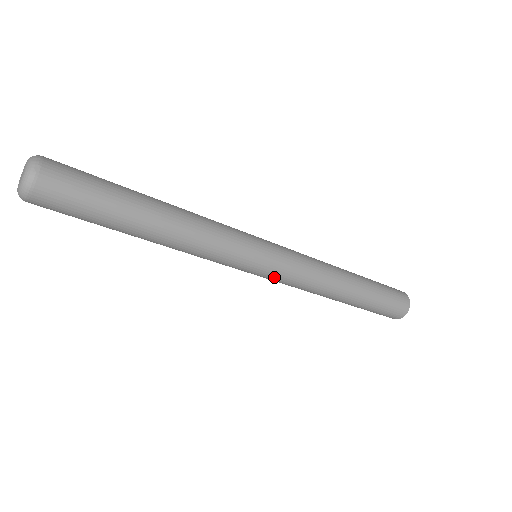
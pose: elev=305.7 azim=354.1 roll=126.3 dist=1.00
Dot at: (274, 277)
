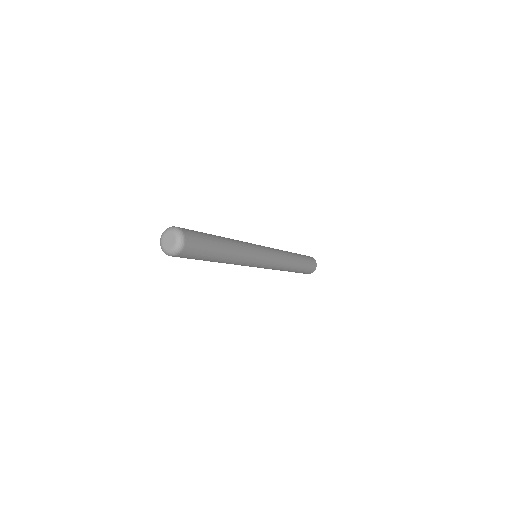
Dot at: (271, 262)
